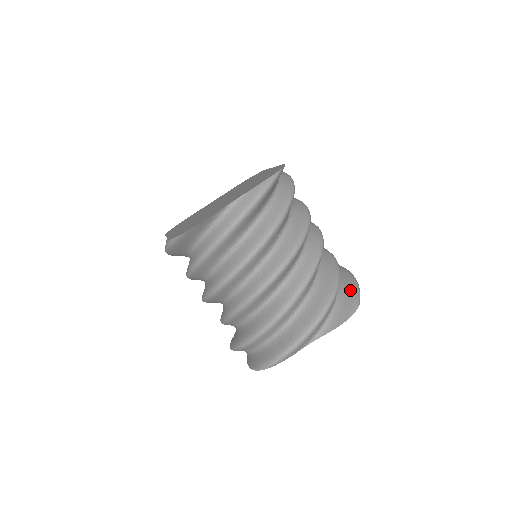
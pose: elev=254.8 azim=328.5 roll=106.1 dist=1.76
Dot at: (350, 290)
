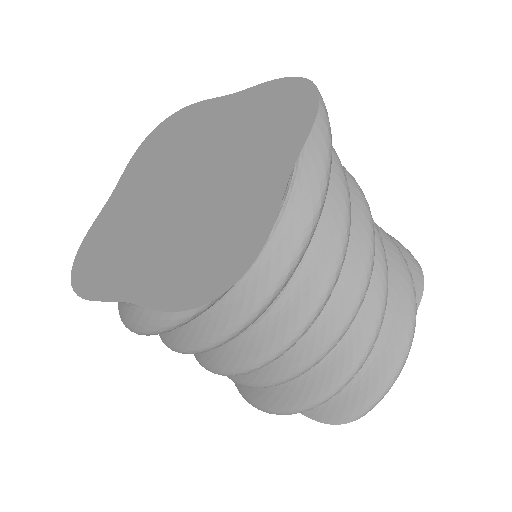
Dot at: (369, 387)
